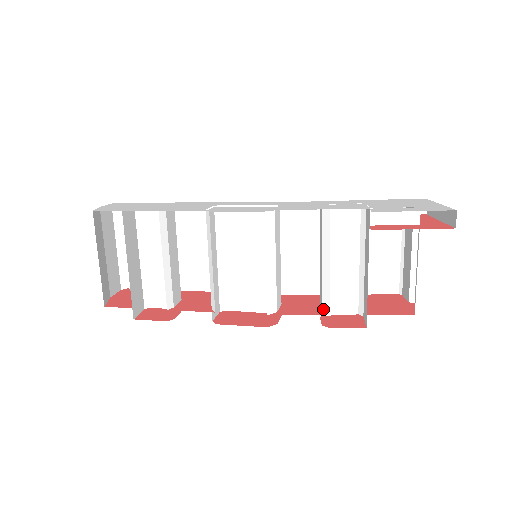
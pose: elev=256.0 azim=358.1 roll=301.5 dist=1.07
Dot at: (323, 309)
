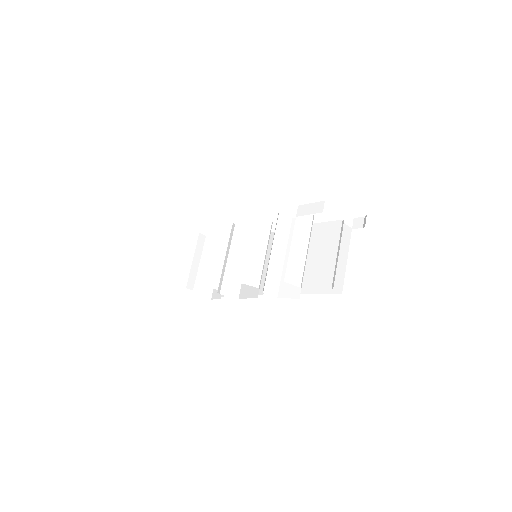
Dot at: (265, 280)
